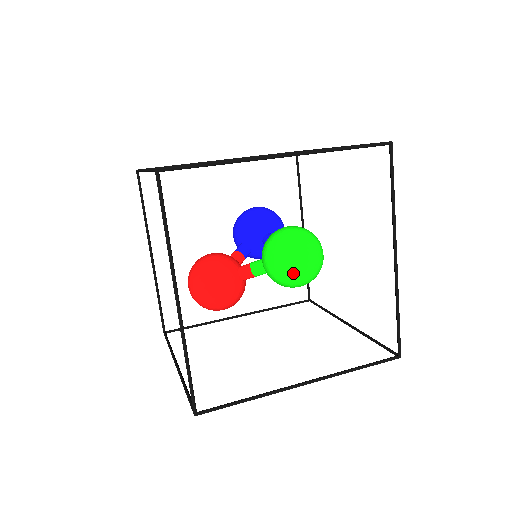
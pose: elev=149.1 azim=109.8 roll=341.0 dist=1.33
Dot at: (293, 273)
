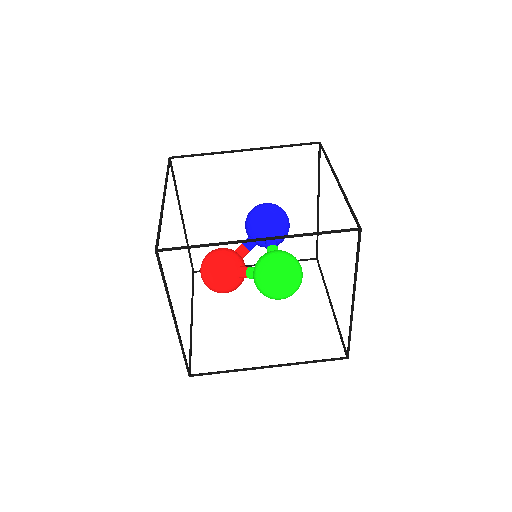
Dot at: (271, 296)
